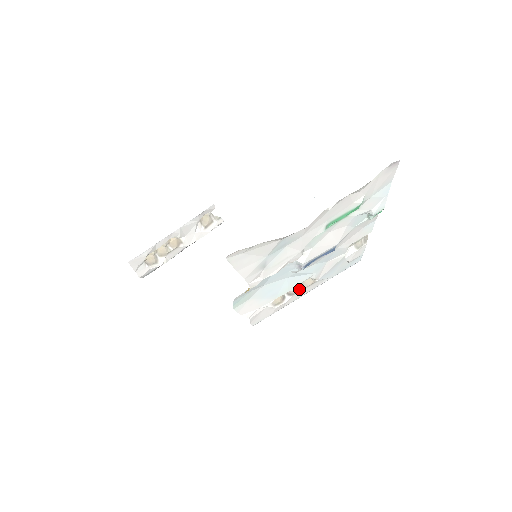
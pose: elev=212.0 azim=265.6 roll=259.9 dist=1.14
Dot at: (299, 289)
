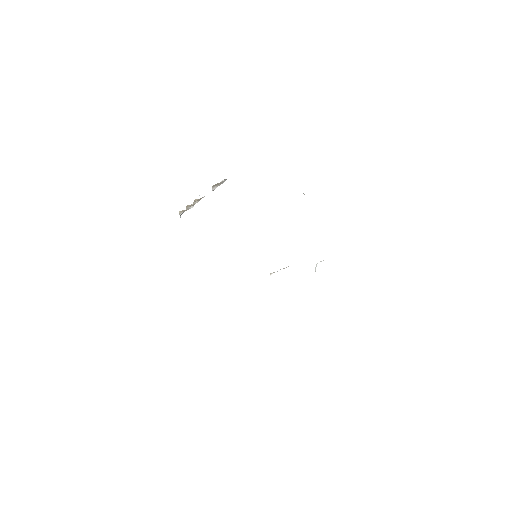
Dot at: occluded
